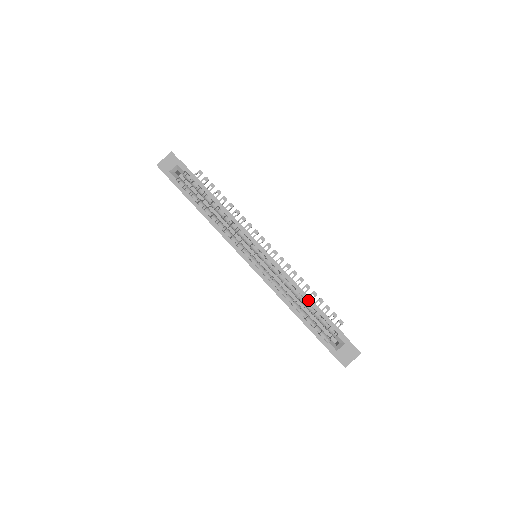
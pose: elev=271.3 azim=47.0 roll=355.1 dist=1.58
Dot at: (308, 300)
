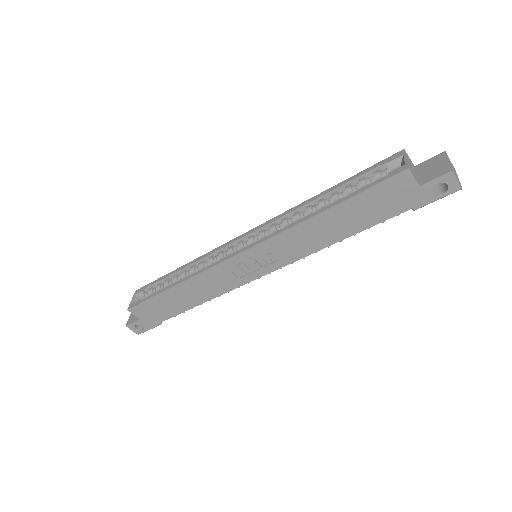
Dot at: (324, 193)
